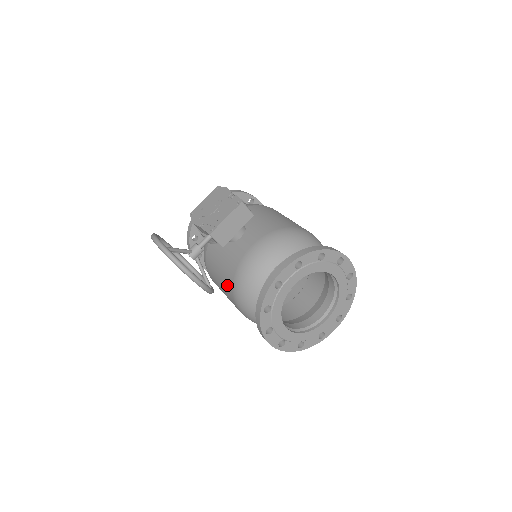
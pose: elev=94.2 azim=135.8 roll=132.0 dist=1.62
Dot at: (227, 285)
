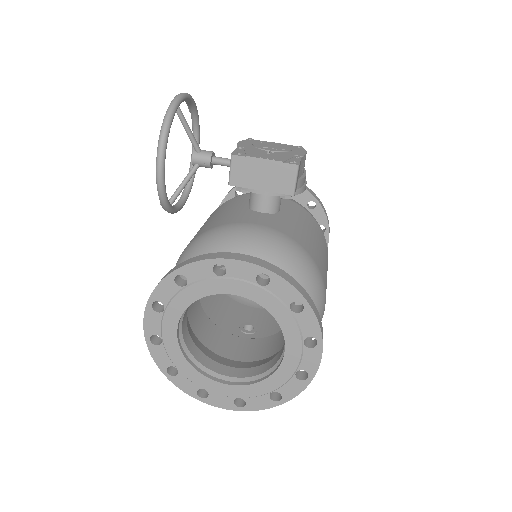
Dot at: (195, 236)
